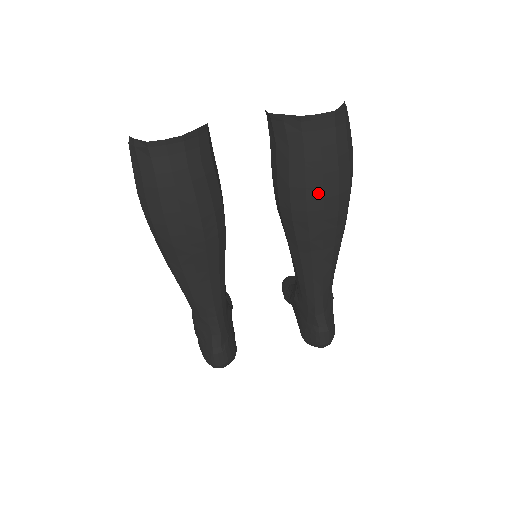
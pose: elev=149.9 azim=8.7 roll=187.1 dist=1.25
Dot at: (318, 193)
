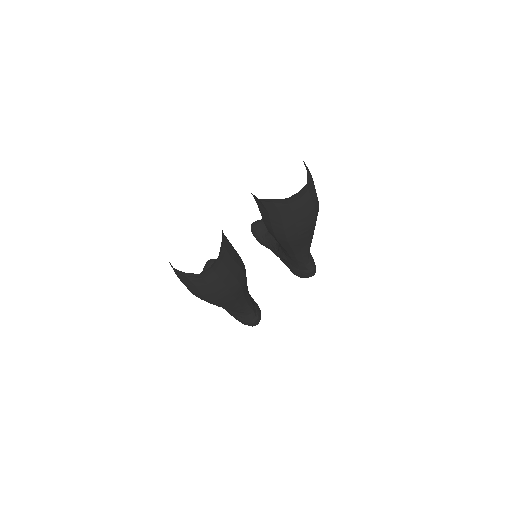
Dot at: (304, 226)
